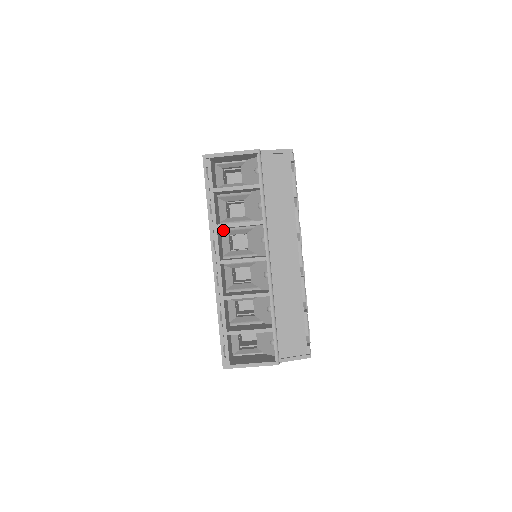
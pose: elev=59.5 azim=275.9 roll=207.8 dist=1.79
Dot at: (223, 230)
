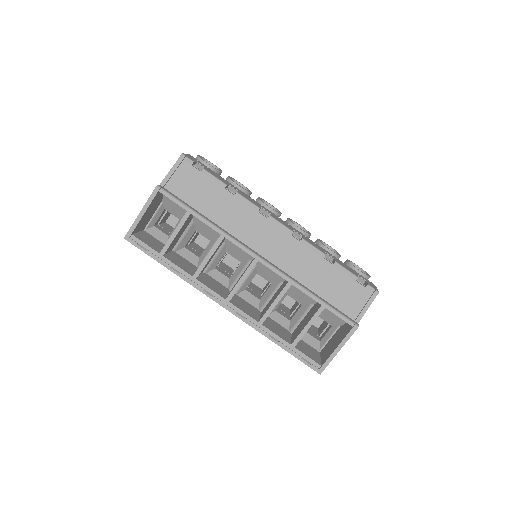
Dot at: (206, 271)
